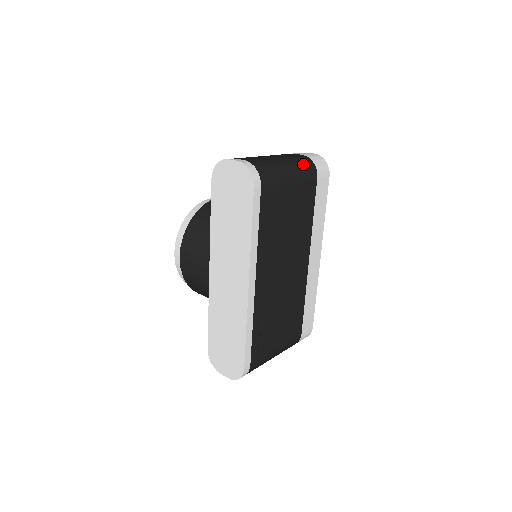
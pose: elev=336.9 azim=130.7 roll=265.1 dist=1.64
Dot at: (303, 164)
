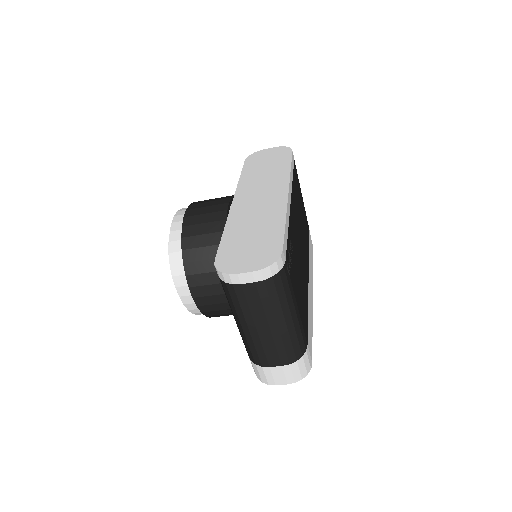
Dot at: occluded
